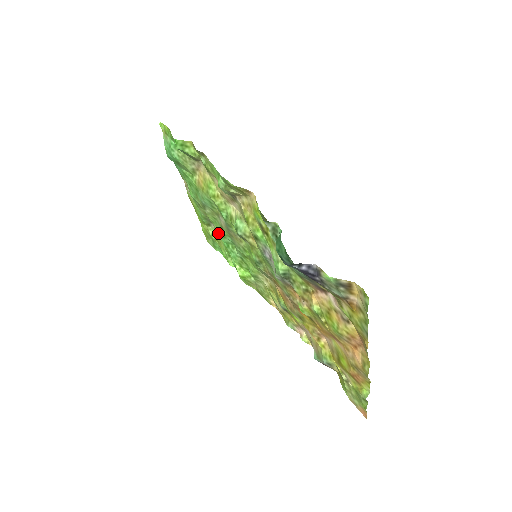
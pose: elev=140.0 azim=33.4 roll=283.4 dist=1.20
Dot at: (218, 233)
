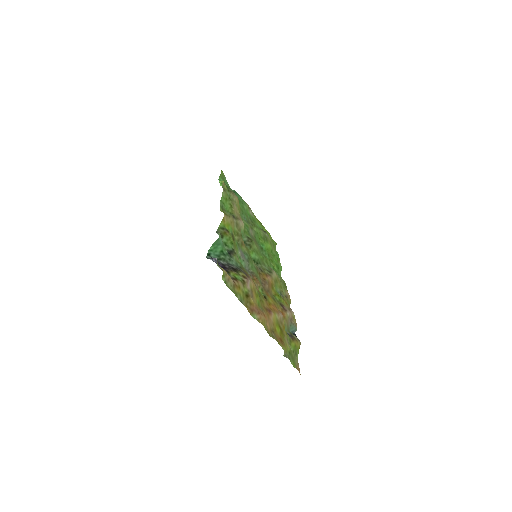
Dot at: (259, 241)
